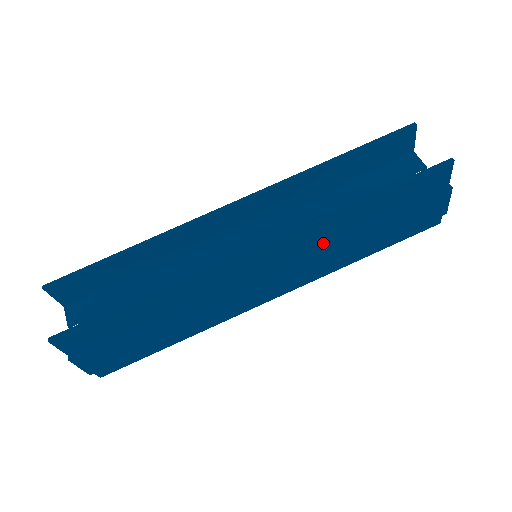
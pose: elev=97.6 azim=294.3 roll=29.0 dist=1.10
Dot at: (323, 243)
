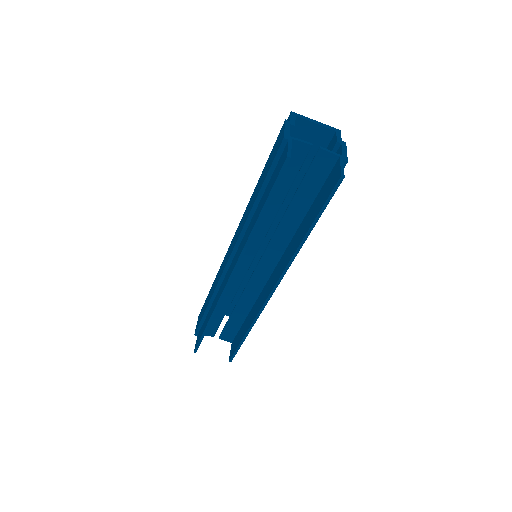
Dot at: occluded
